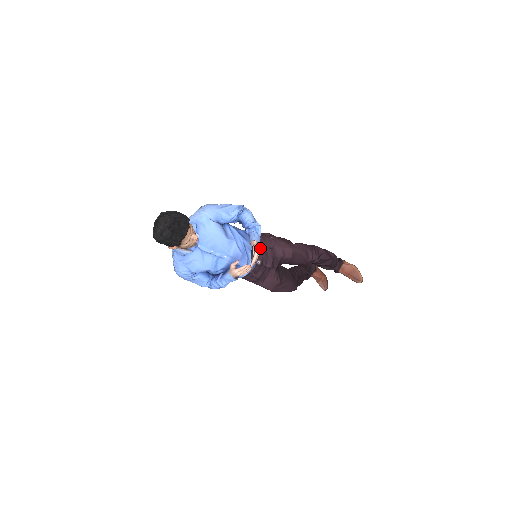
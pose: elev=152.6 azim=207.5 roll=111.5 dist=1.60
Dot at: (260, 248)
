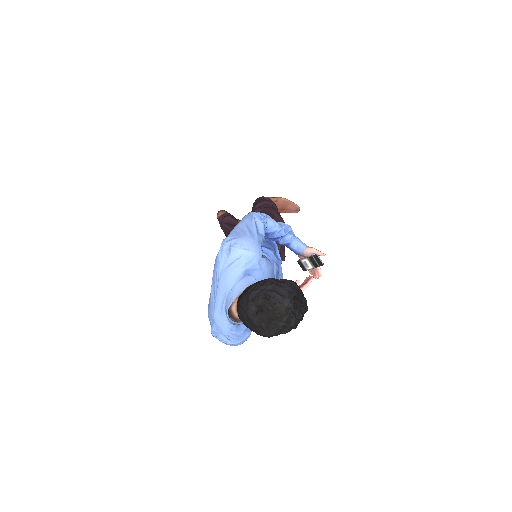
Dot at: occluded
